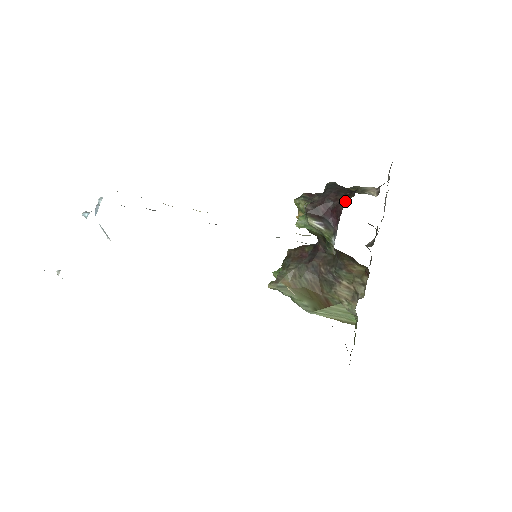
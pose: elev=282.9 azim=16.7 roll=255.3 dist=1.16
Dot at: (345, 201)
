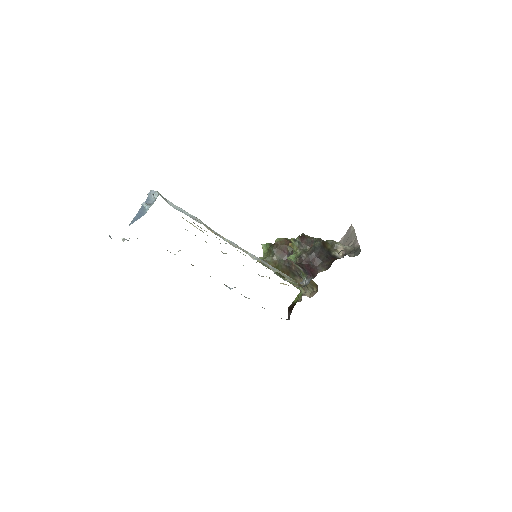
Dot at: (320, 271)
